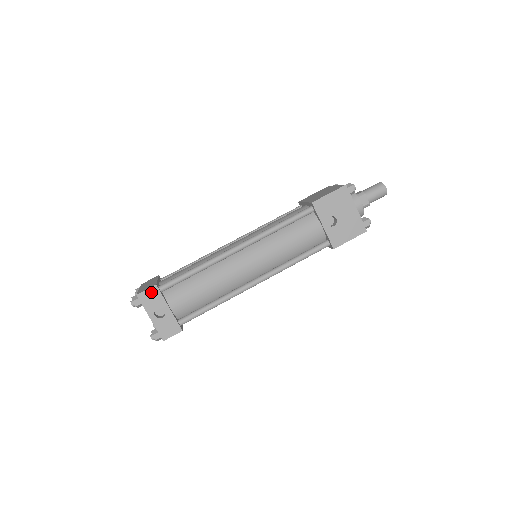
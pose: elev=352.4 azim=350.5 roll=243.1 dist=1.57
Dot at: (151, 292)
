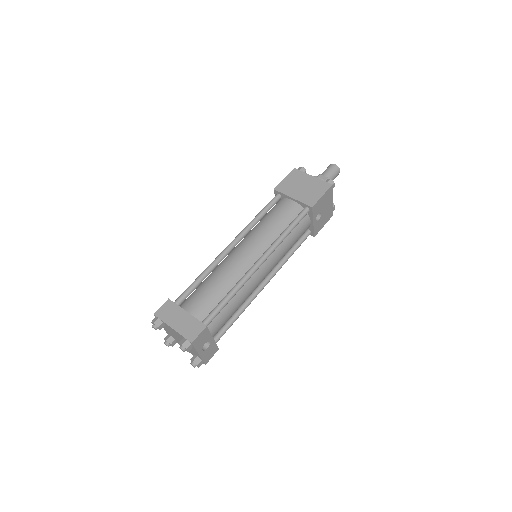
Dot at: (202, 334)
